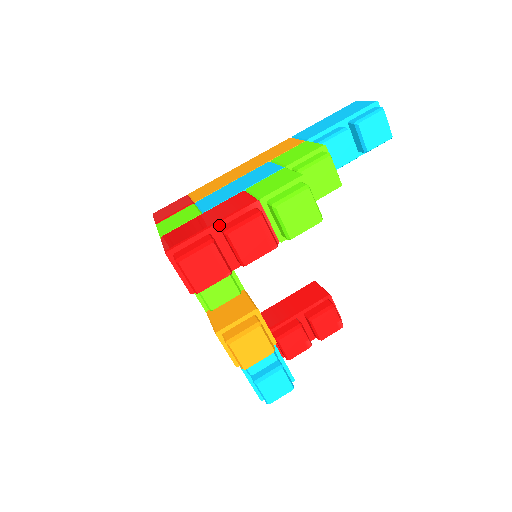
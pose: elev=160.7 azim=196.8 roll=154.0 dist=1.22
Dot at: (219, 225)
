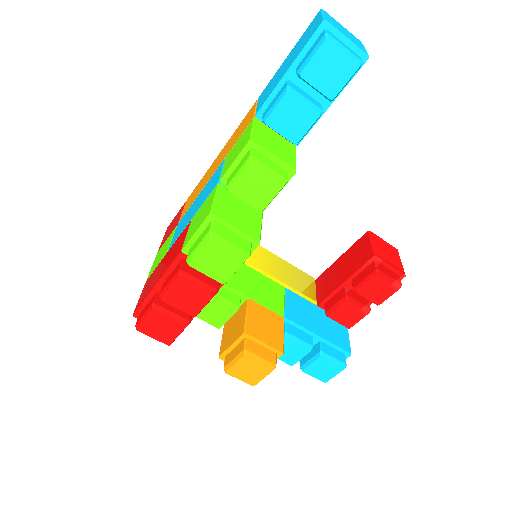
Dot at: (160, 283)
